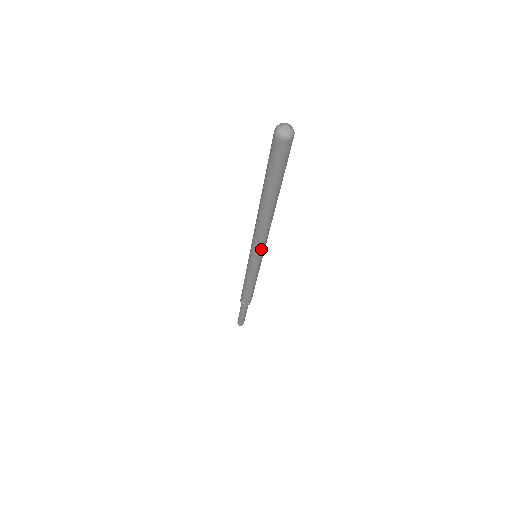
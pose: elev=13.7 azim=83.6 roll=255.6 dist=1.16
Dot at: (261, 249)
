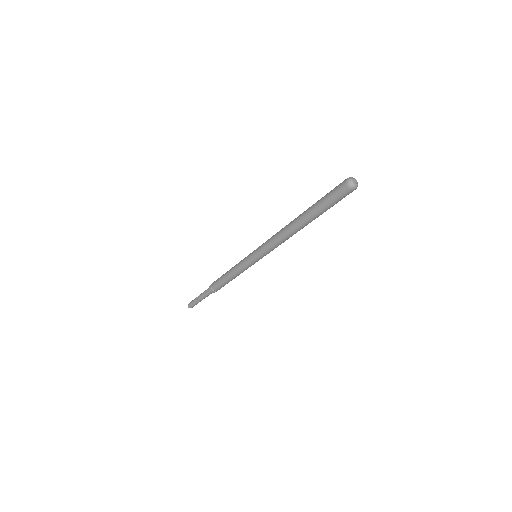
Dot at: (266, 252)
